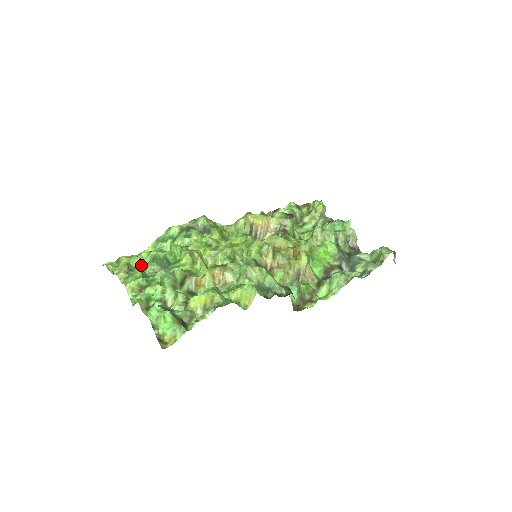
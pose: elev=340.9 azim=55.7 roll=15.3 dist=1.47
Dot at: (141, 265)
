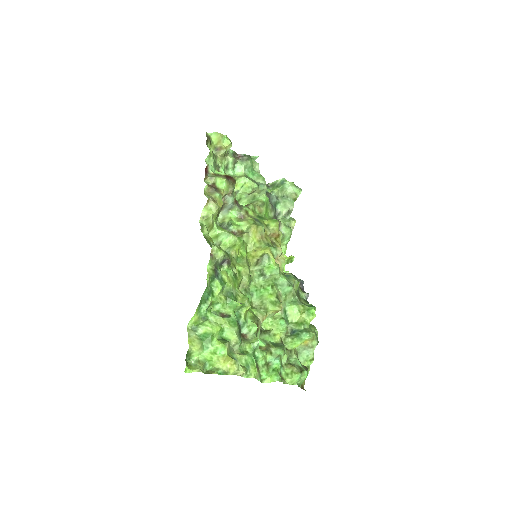
Dot at: (230, 346)
